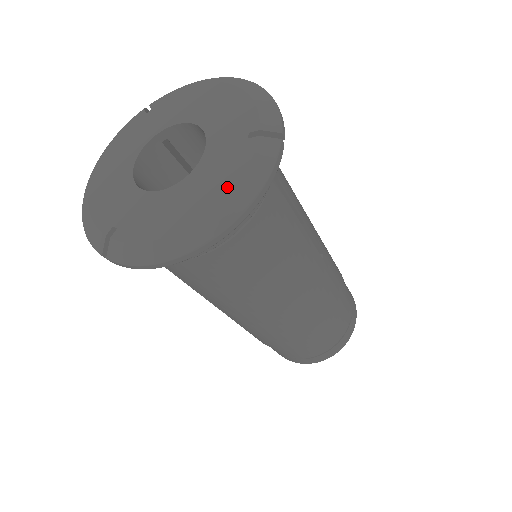
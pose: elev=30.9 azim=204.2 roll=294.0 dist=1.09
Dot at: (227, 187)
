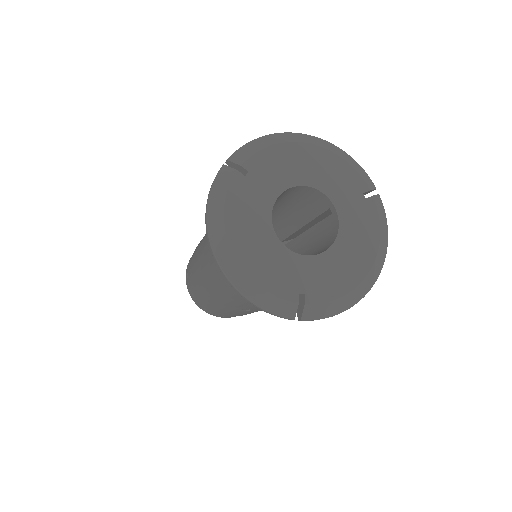
Dot at: (375, 240)
